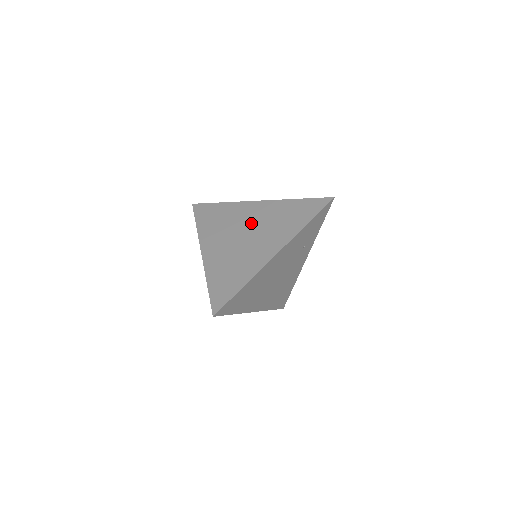
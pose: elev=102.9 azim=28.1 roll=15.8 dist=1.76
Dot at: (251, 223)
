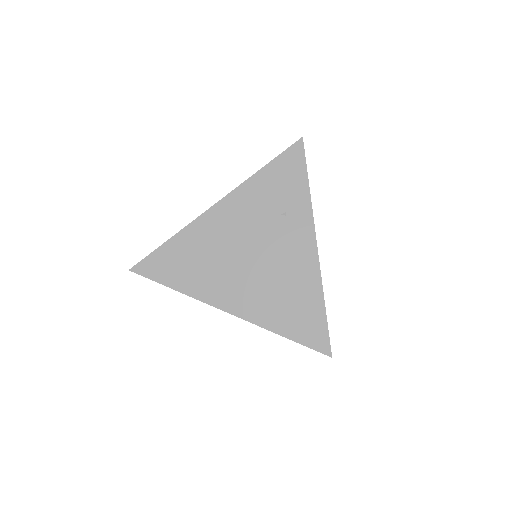
Dot at: occluded
